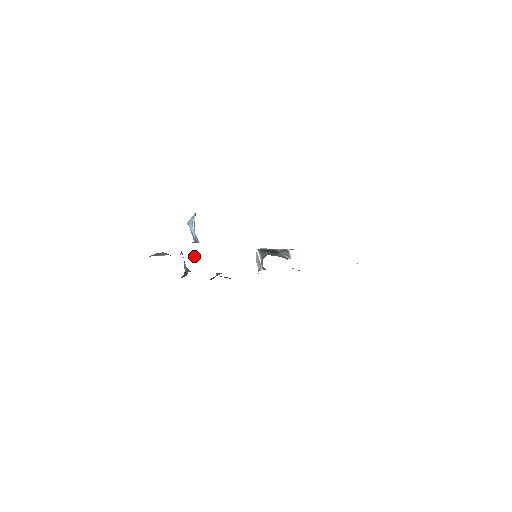
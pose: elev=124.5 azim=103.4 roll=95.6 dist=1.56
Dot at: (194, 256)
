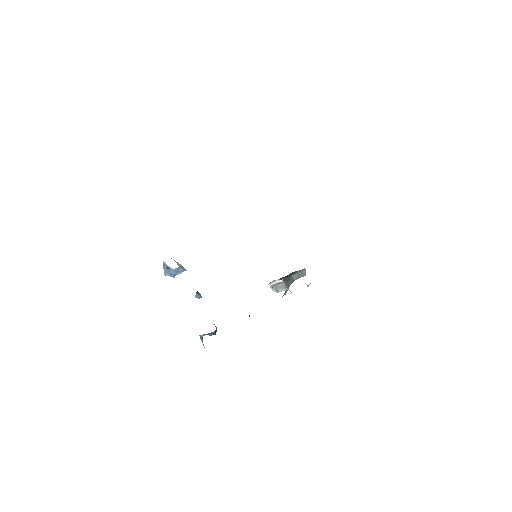
Dot at: occluded
